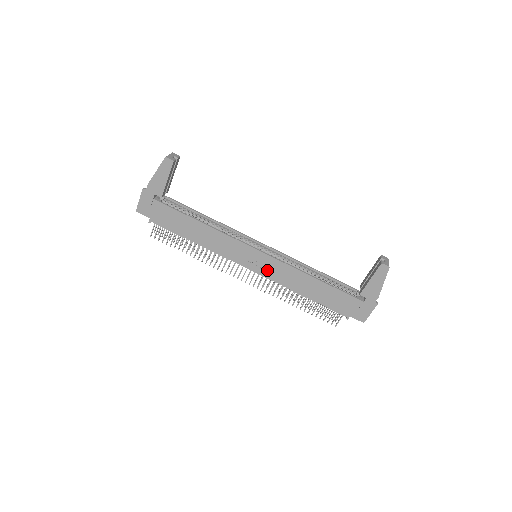
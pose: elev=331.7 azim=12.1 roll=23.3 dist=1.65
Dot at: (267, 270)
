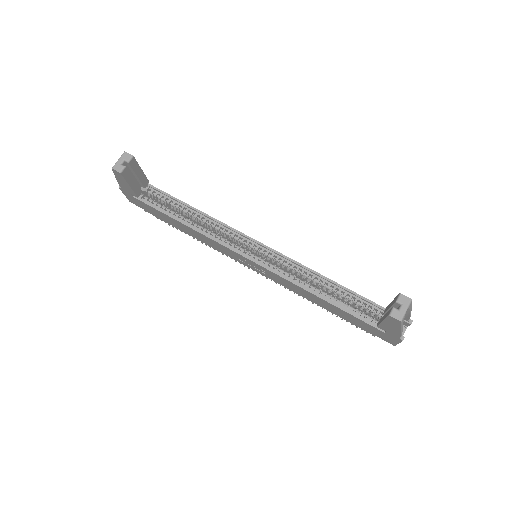
Dot at: (268, 275)
